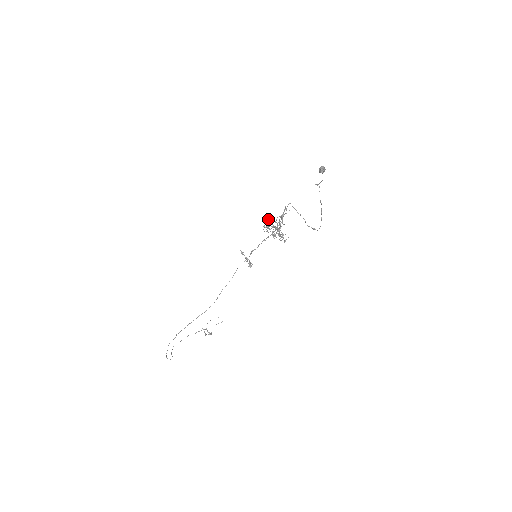
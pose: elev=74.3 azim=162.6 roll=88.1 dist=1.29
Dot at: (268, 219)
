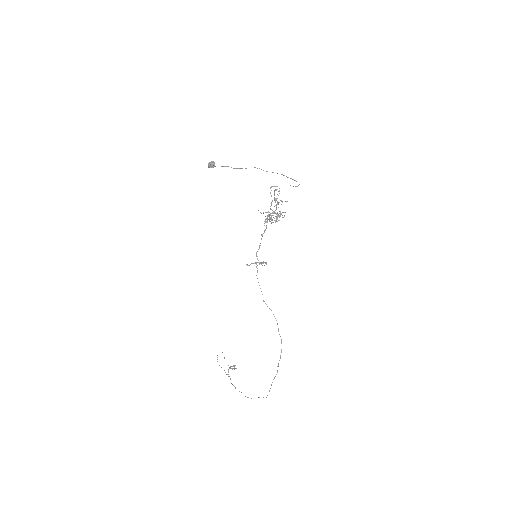
Dot at: occluded
